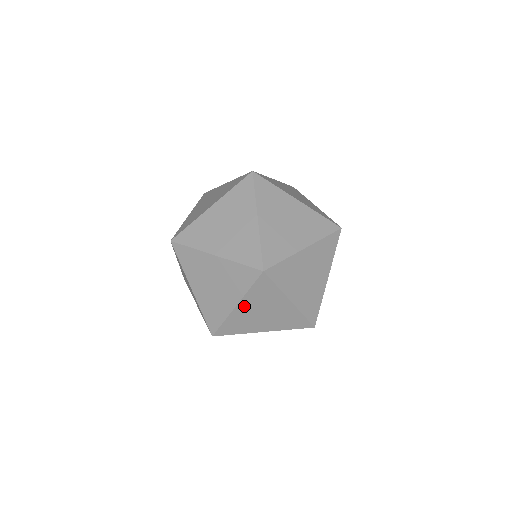
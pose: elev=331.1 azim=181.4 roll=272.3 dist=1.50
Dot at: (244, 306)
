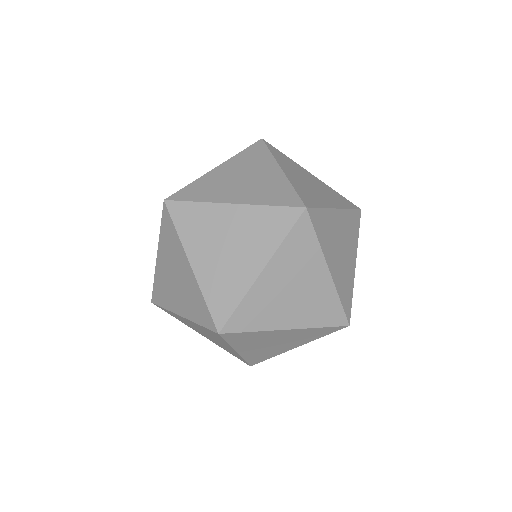
Dot at: occluded
